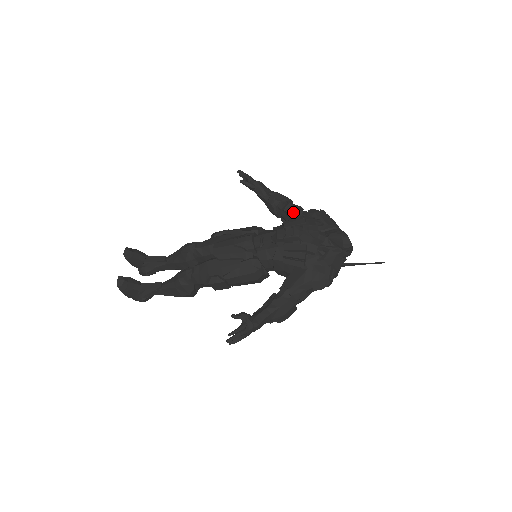
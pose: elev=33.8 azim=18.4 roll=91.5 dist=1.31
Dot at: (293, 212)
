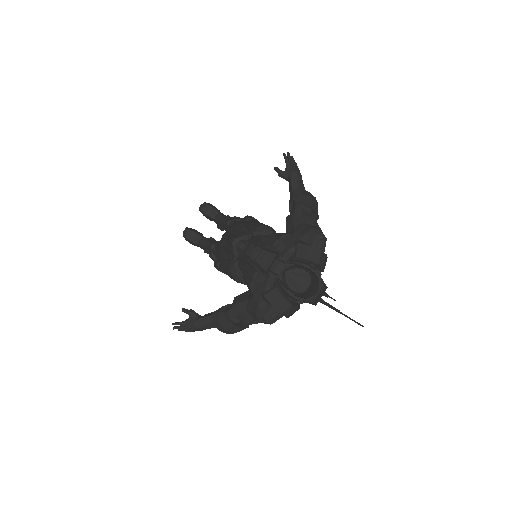
Dot at: (288, 224)
